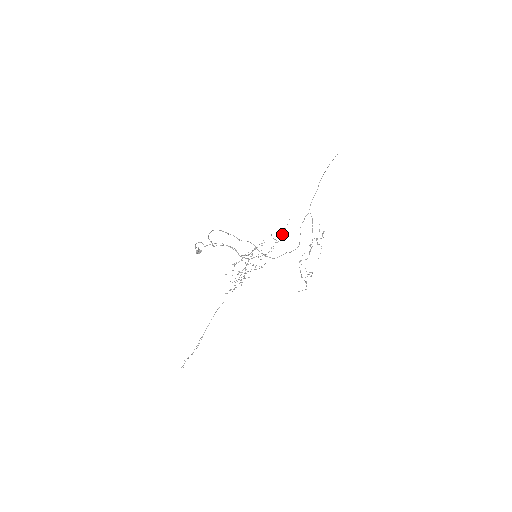
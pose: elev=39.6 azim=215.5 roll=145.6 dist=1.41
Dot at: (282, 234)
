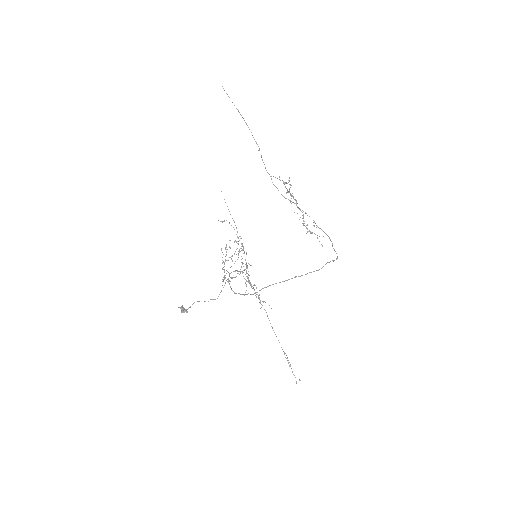
Dot at: (229, 211)
